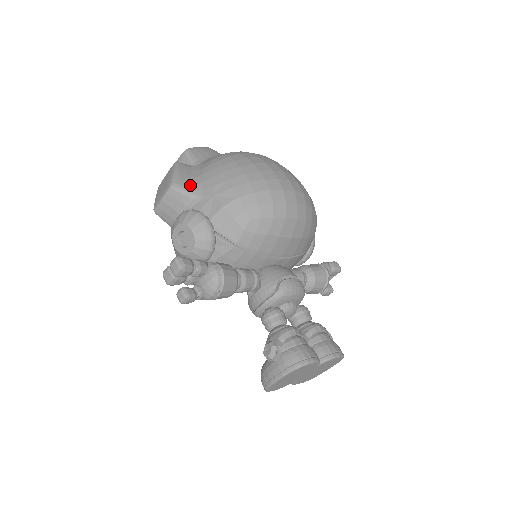
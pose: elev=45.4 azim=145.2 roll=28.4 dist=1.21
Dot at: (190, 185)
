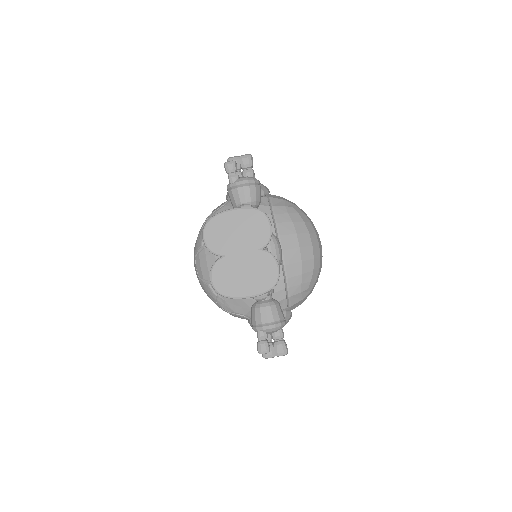
Dot at: occluded
